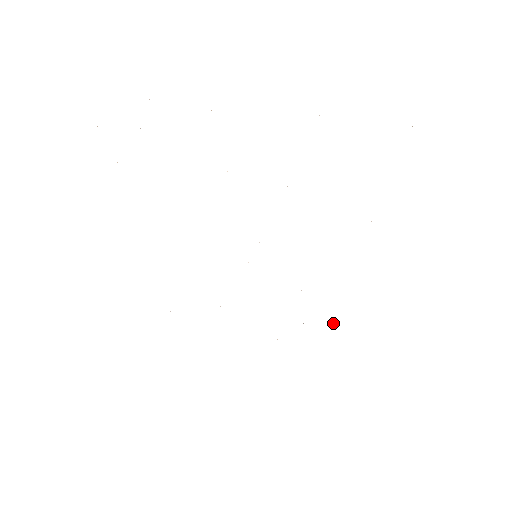
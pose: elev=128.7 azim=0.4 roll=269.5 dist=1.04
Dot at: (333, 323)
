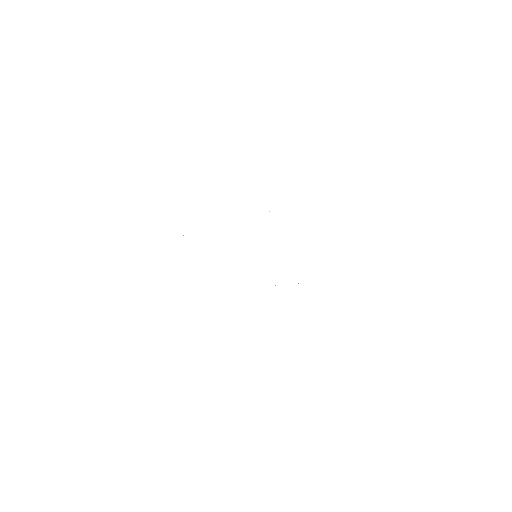
Dot at: occluded
